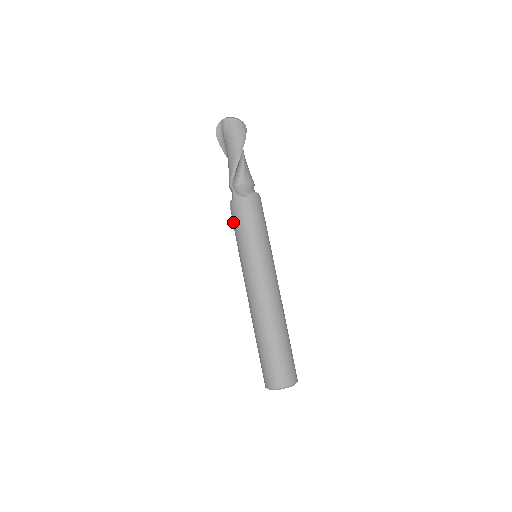
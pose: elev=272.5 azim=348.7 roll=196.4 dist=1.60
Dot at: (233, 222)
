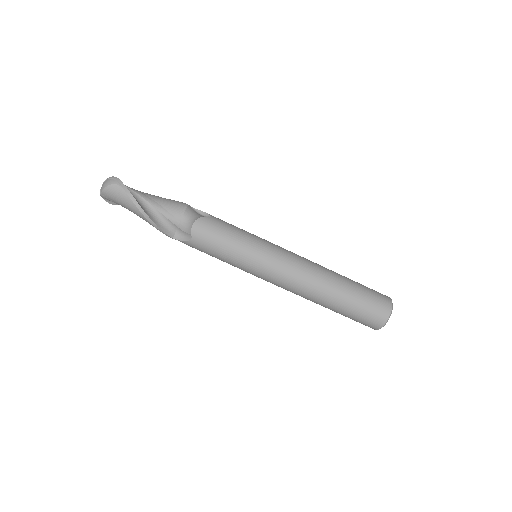
Dot at: occluded
